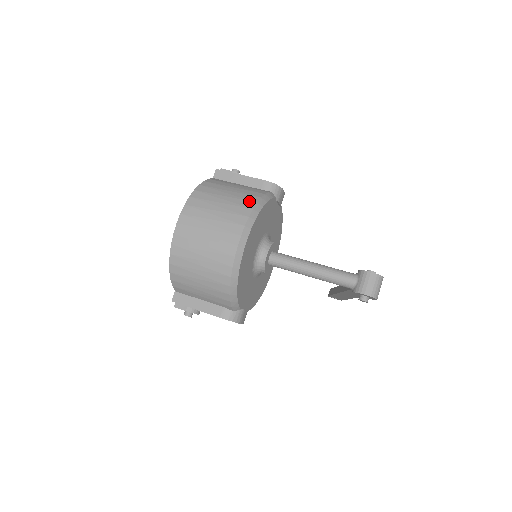
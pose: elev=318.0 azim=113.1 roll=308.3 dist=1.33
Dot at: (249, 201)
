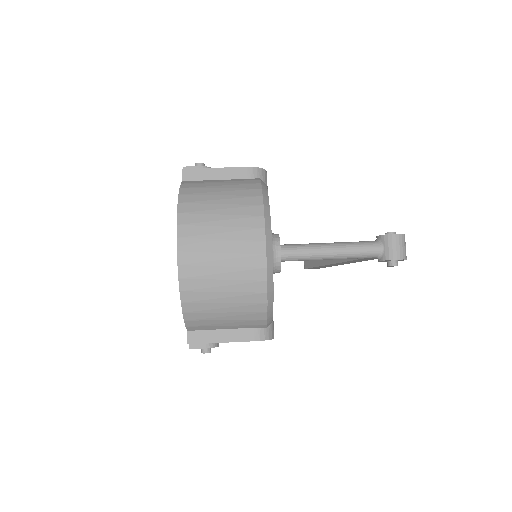
Dot at: (252, 197)
